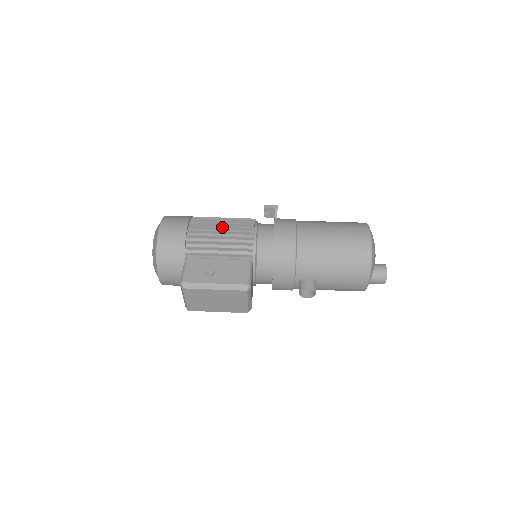
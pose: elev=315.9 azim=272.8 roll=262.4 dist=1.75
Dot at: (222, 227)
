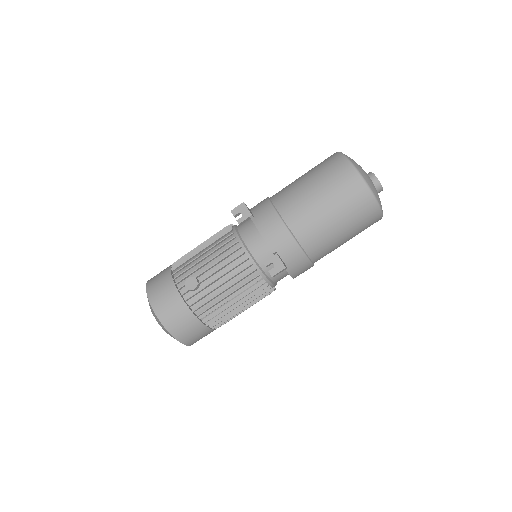
Dot at: occluded
